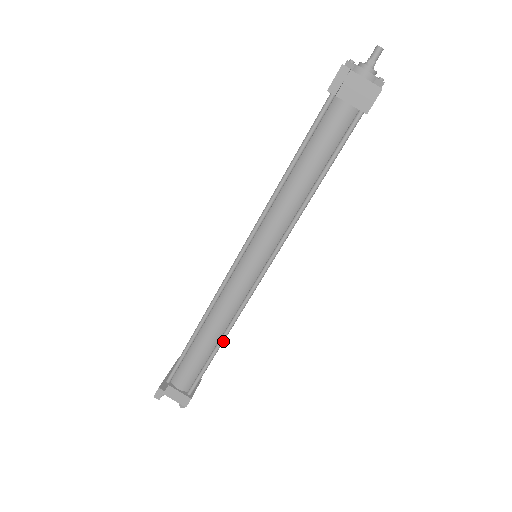
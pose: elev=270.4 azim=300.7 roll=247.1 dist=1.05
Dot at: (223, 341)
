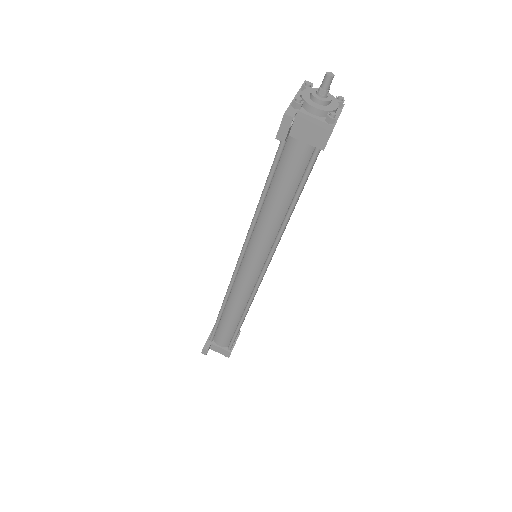
Dot at: (244, 318)
